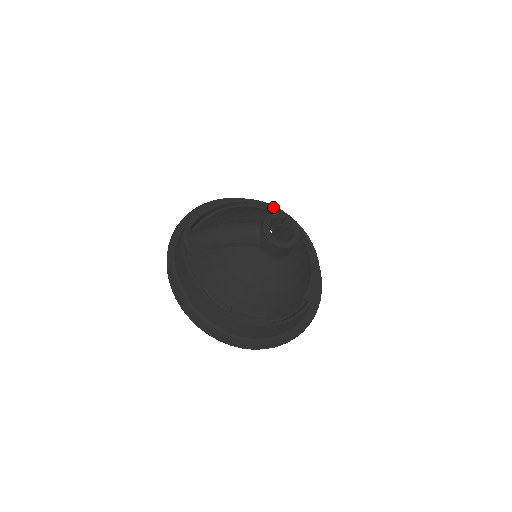
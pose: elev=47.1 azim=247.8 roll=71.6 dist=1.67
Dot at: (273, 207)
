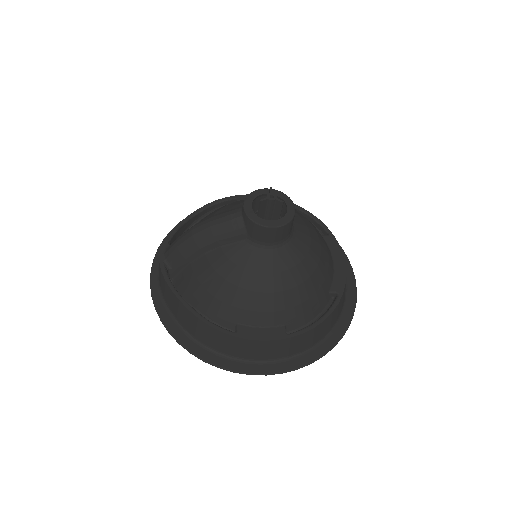
Dot at: occluded
